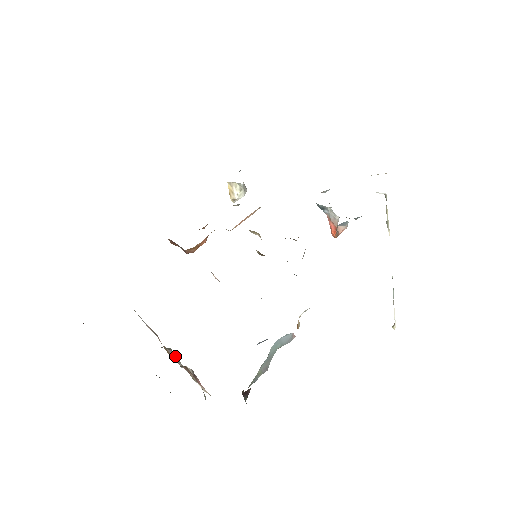
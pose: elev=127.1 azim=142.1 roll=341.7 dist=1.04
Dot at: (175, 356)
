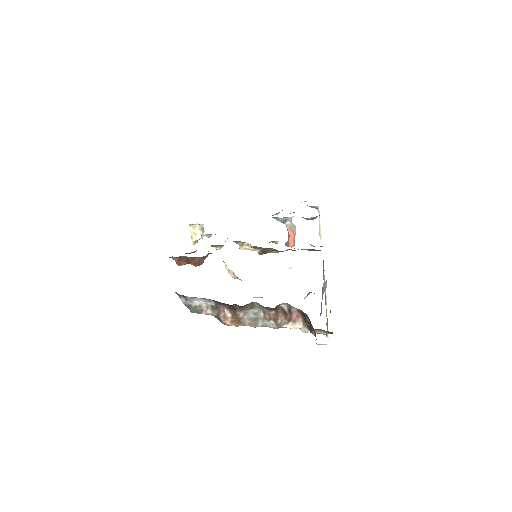
Dot at: (256, 313)
